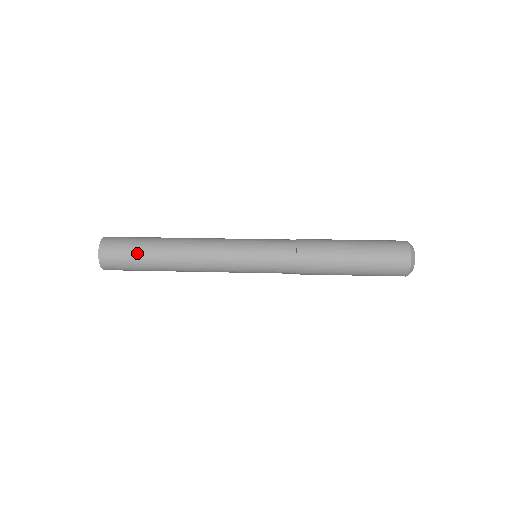
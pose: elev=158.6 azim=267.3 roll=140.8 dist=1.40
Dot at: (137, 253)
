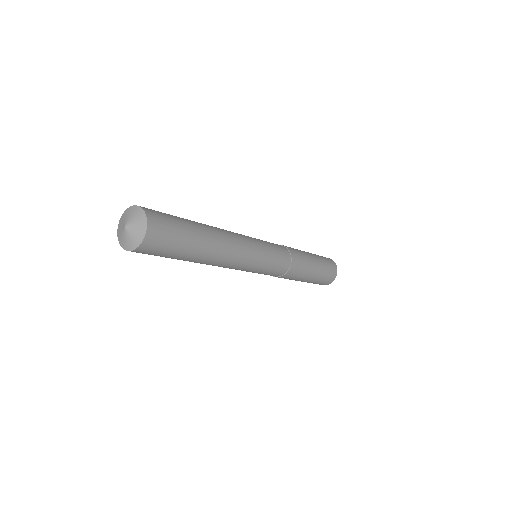
Dot at: (184, 243)
